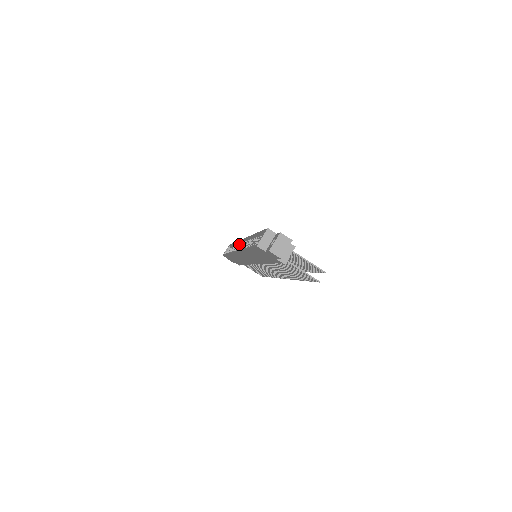
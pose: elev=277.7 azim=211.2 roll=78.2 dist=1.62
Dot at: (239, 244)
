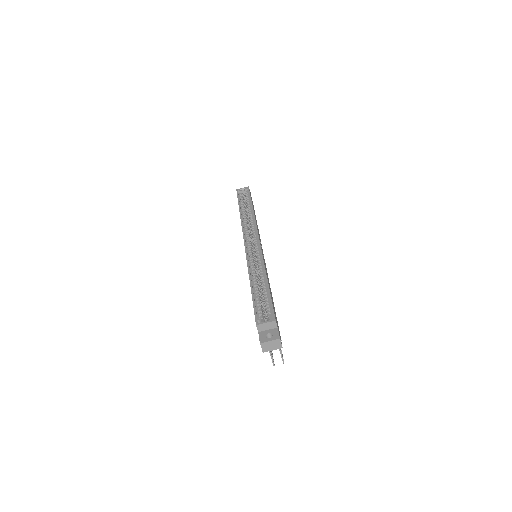
Dot at: (253, 229)
